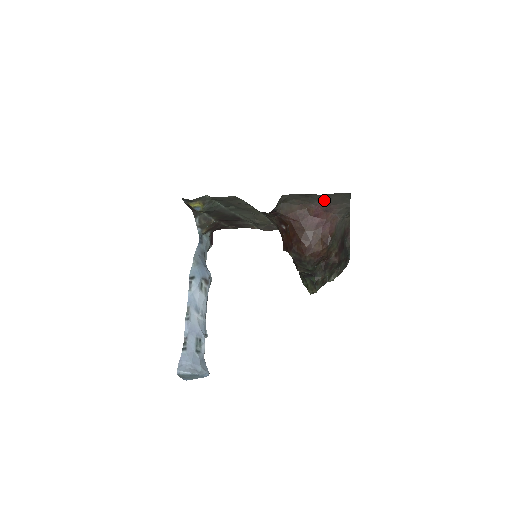
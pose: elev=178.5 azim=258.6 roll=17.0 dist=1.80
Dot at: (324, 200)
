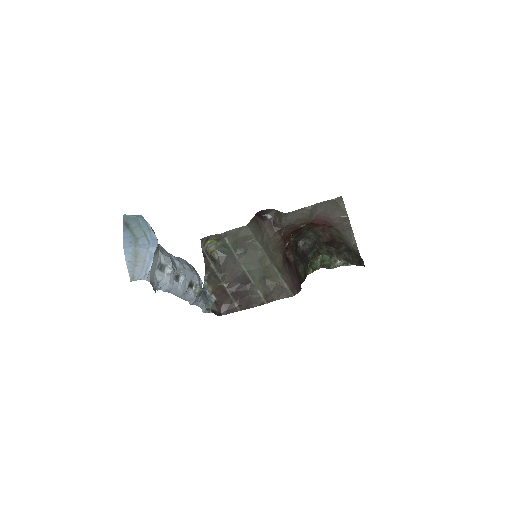
Dot at: (322, 212)
